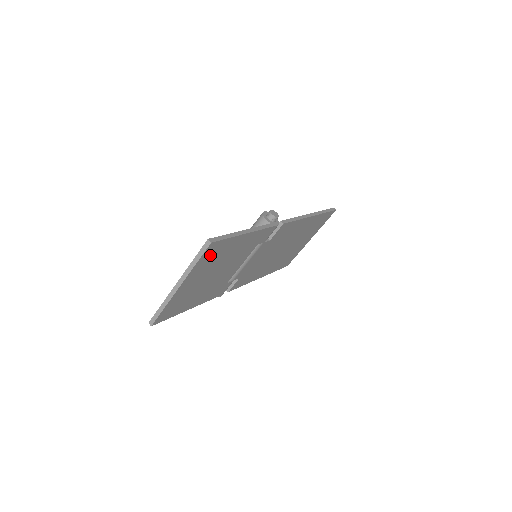
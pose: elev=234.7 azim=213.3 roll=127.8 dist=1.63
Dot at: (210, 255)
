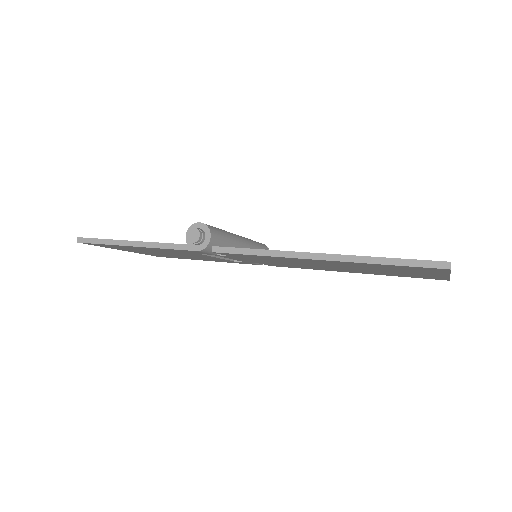
Dot at: (107, 246)
